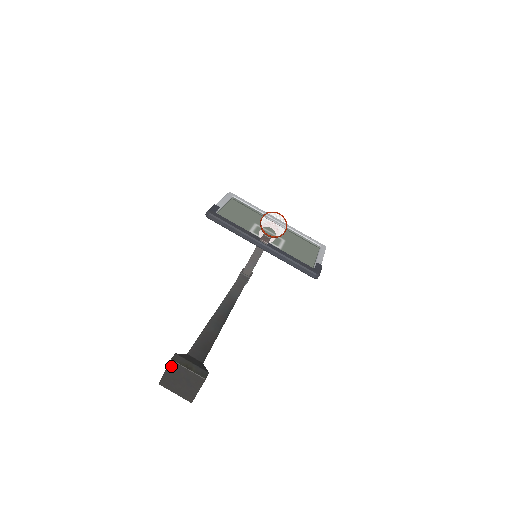
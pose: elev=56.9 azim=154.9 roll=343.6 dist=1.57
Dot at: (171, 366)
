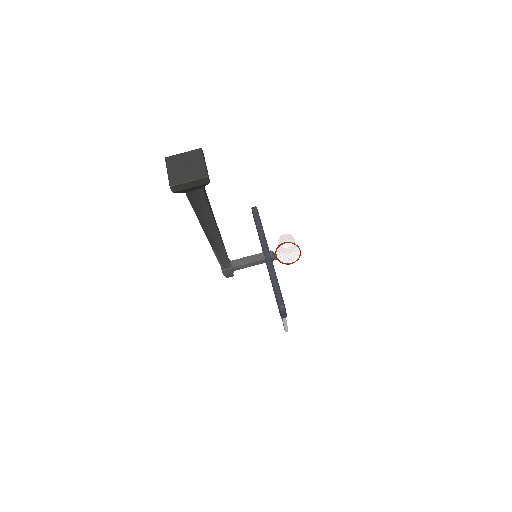
Dot at: (195, 152)
